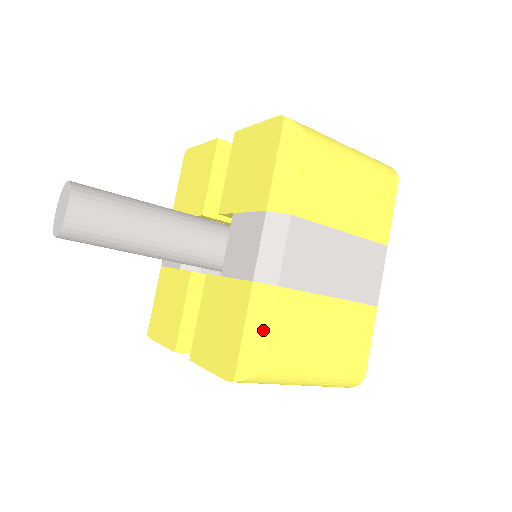
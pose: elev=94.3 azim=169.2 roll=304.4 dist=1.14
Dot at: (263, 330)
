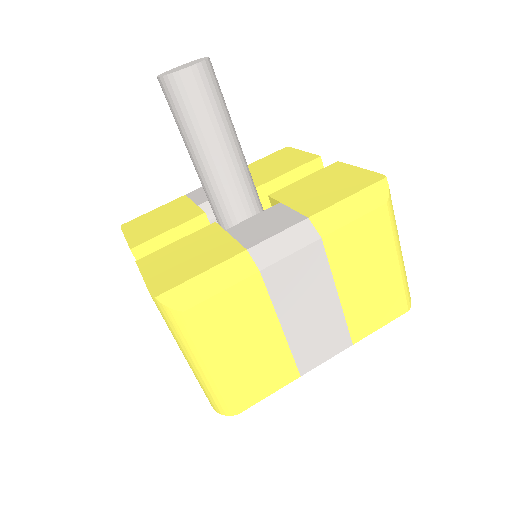
Dot at: (216, 287)
